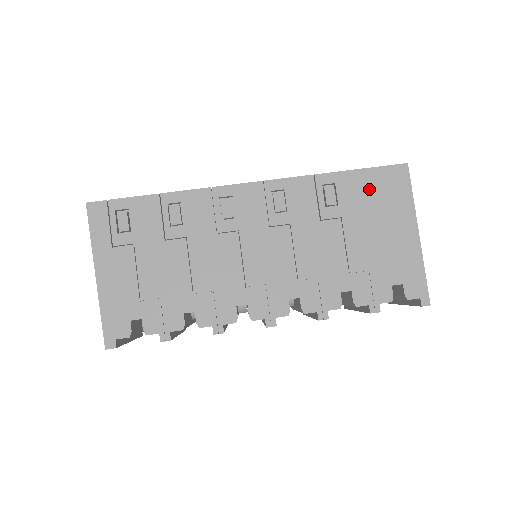
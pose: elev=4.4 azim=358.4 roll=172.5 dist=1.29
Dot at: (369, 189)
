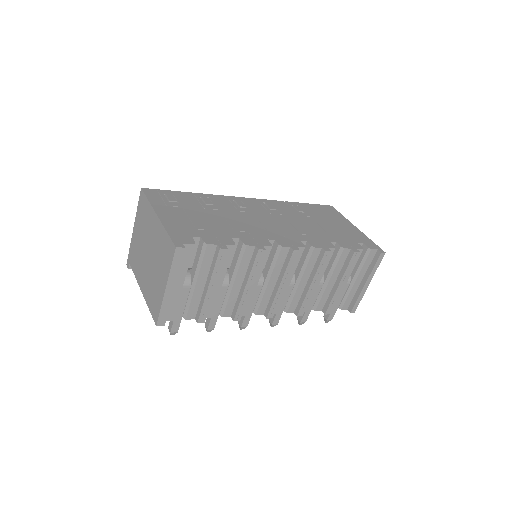
Dot at: (318, 210)
